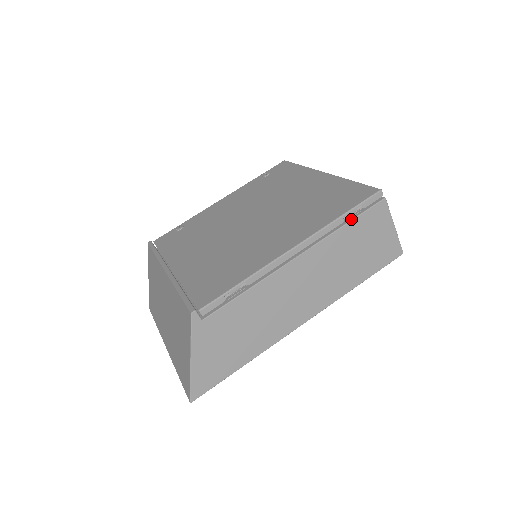
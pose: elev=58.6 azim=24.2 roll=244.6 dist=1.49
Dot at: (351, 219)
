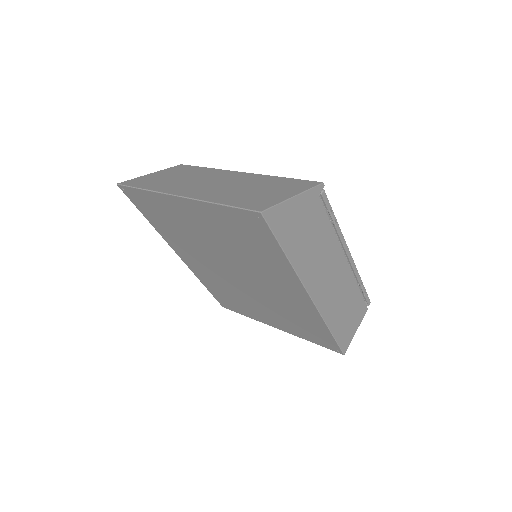
Dot at: (360, 291)
